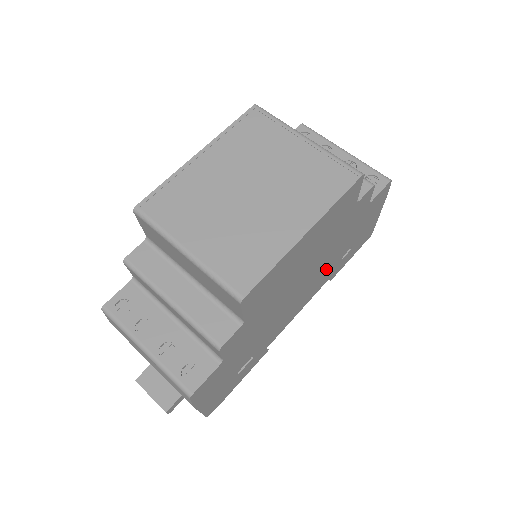
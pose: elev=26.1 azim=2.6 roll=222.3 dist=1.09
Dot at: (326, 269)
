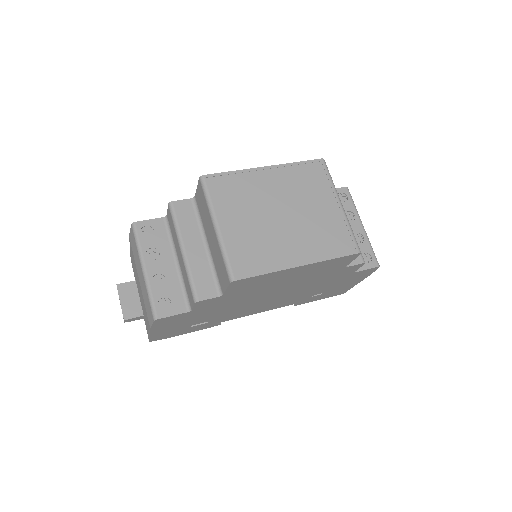
Dot at: (297, 296)
